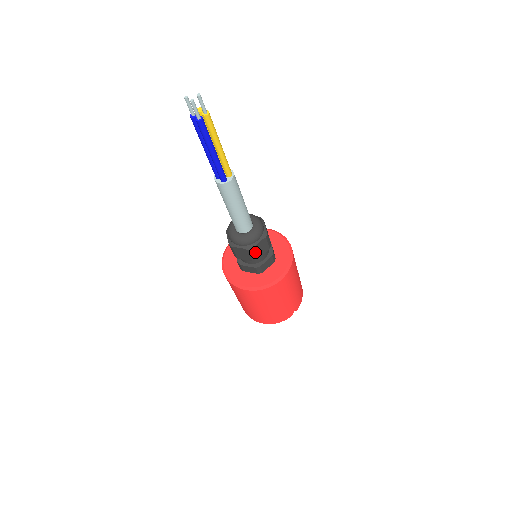
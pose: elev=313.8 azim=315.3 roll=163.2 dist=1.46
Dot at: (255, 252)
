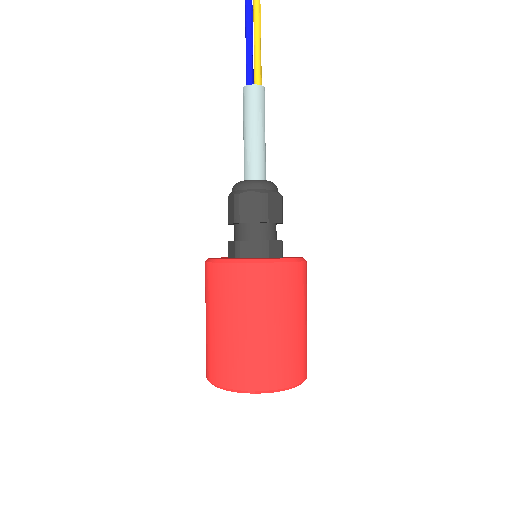
Dot at: (240, 204)
